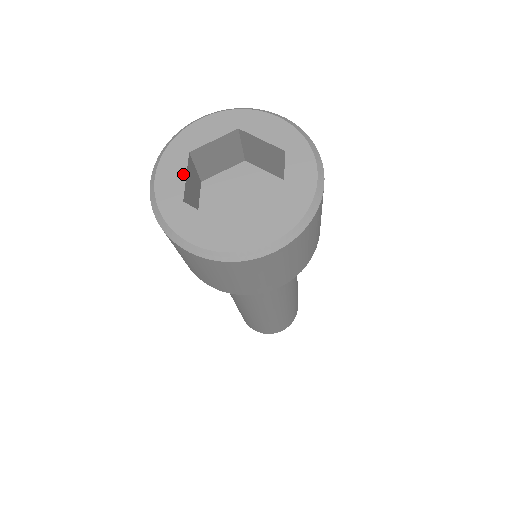
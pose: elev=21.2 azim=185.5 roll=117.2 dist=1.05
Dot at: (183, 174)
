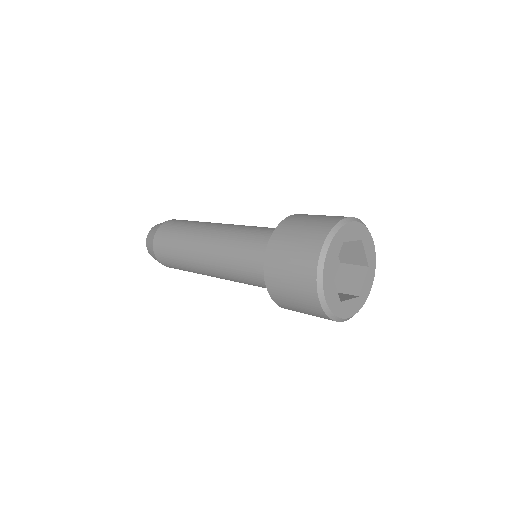
Dot at: (335, 288)
